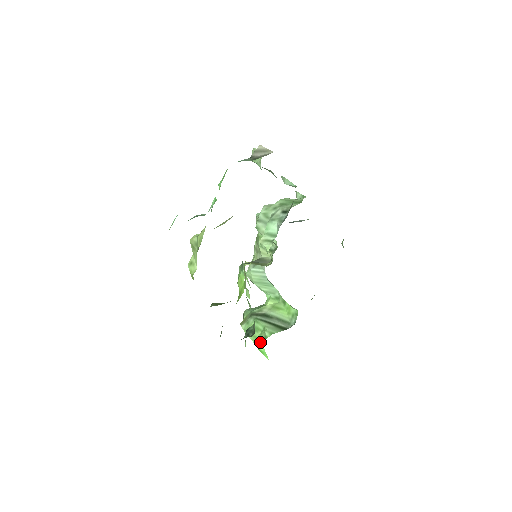
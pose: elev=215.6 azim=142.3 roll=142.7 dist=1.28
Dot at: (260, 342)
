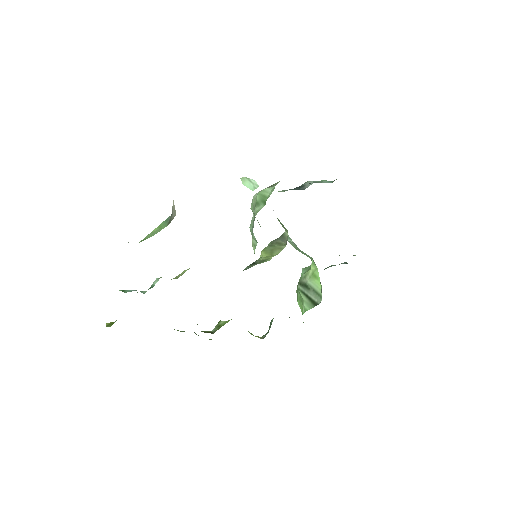
Dot at: occluded
